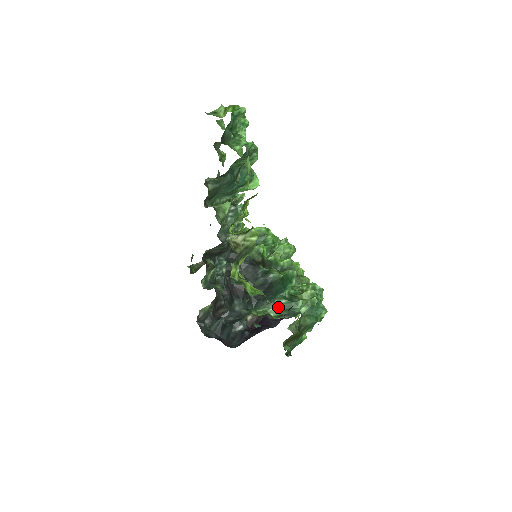
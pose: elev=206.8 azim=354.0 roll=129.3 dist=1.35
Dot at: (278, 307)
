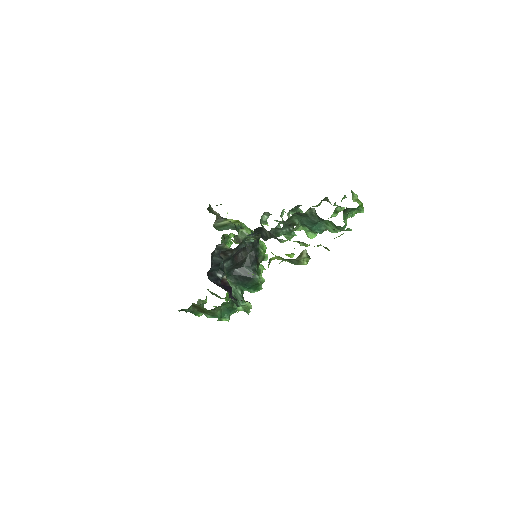
Dot at: (234, 291)
